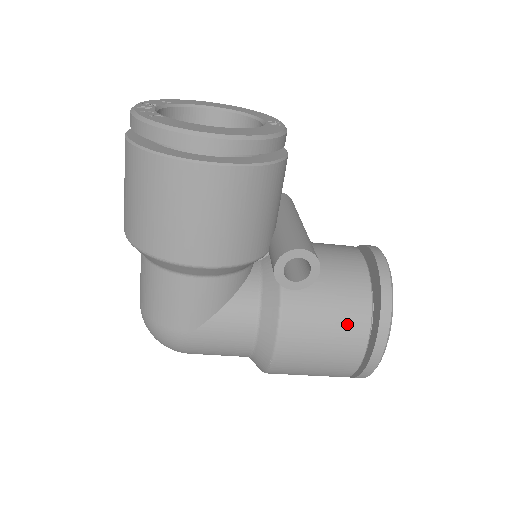
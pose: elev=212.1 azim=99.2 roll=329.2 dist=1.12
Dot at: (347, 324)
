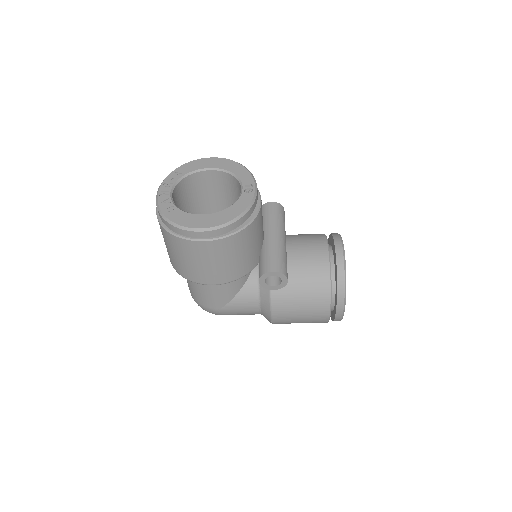
Dot at: (315, 301)
